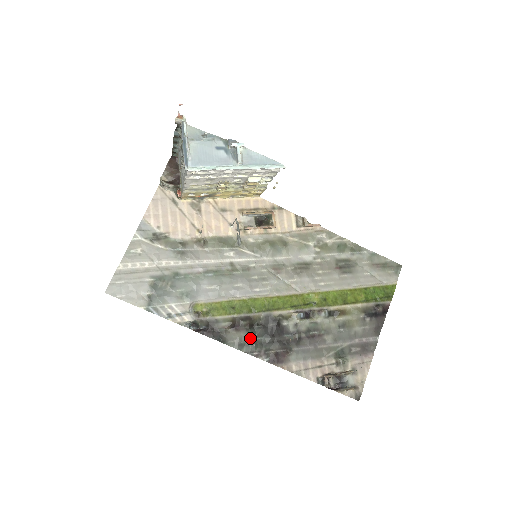
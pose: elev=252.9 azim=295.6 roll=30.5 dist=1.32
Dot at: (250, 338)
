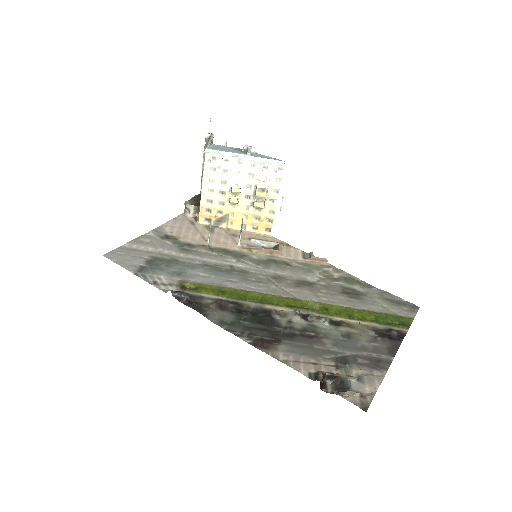
Dot at: (234, 319)
